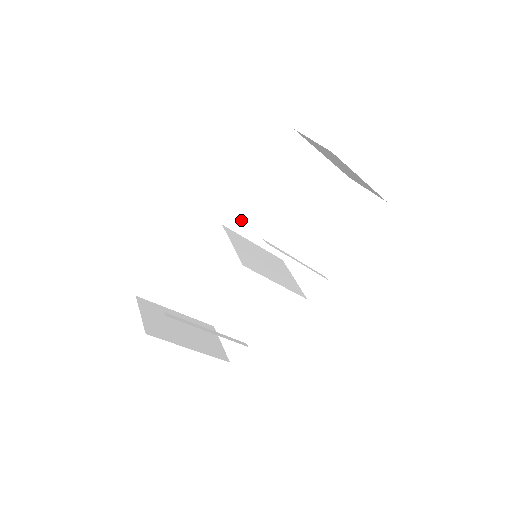
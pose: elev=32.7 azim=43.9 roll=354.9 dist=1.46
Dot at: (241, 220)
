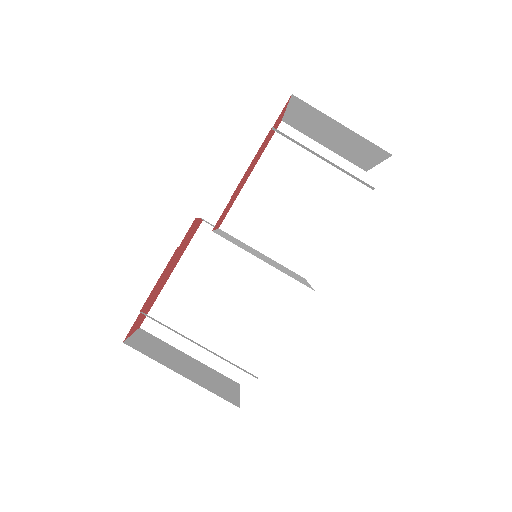
Dot at: (241, 224)
